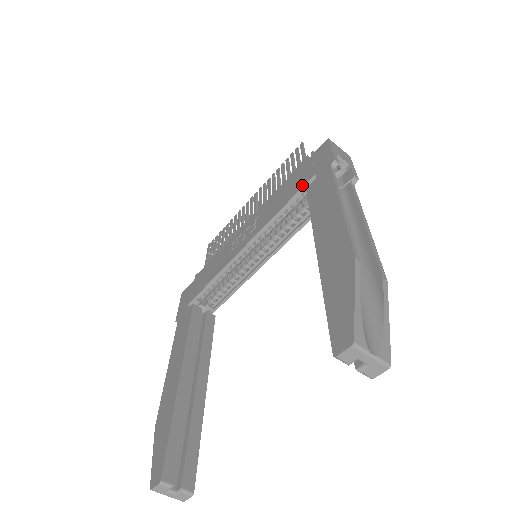
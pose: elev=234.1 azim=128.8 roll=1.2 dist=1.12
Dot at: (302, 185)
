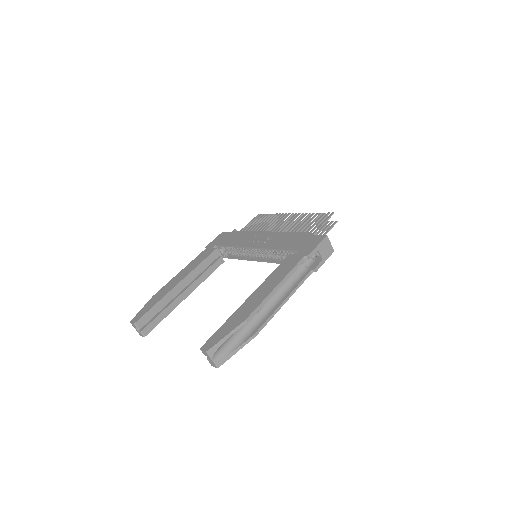
Dot at: (293, 249)
